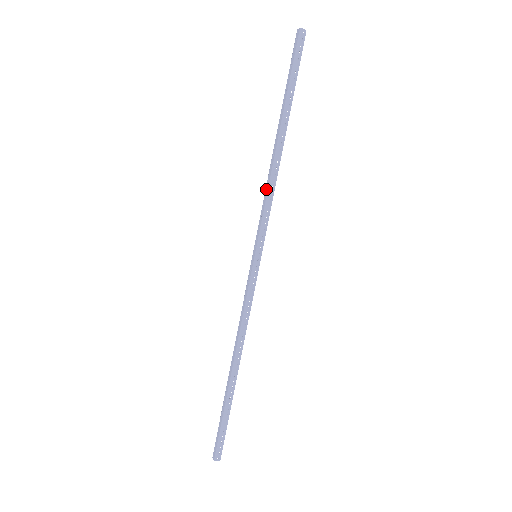
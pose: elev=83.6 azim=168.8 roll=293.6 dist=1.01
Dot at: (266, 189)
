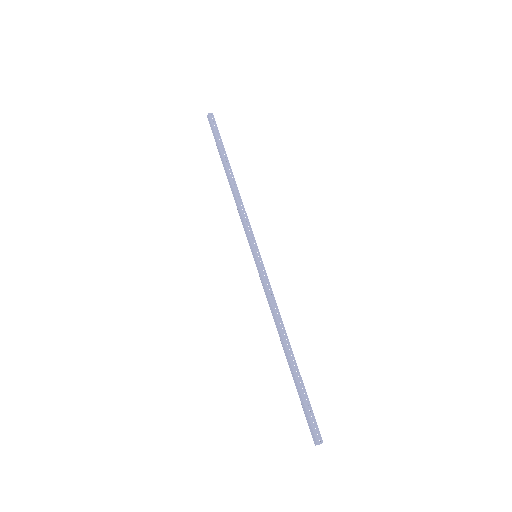
Dot at: (238, 209)
